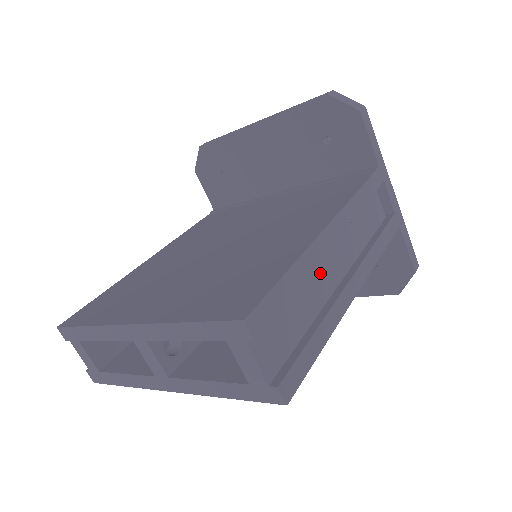
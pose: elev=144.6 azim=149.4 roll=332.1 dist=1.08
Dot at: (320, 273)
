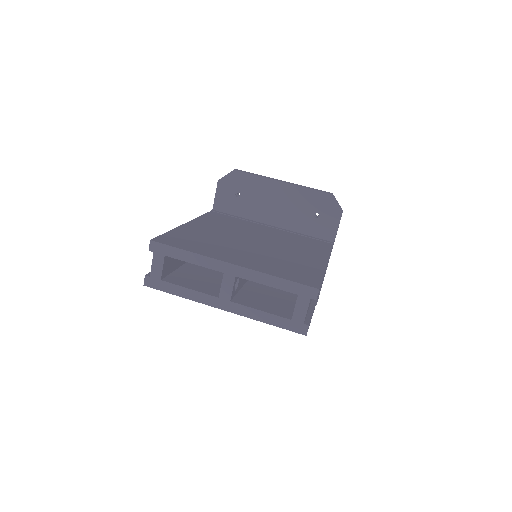
Dot at: occluded
